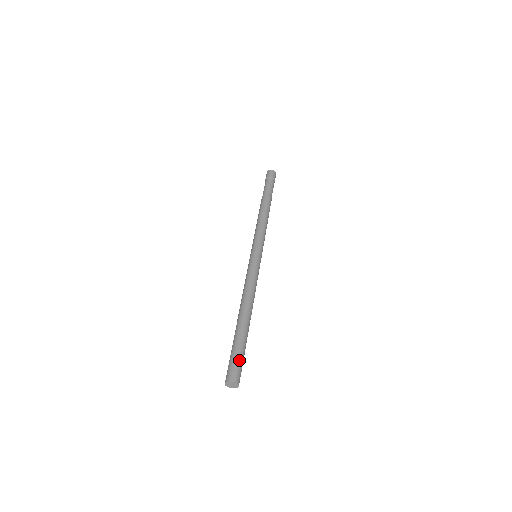
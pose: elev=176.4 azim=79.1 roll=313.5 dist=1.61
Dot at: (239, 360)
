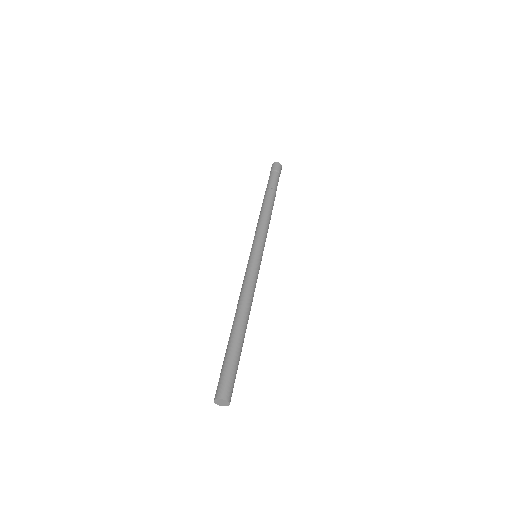
Dot at: (230, 374)
